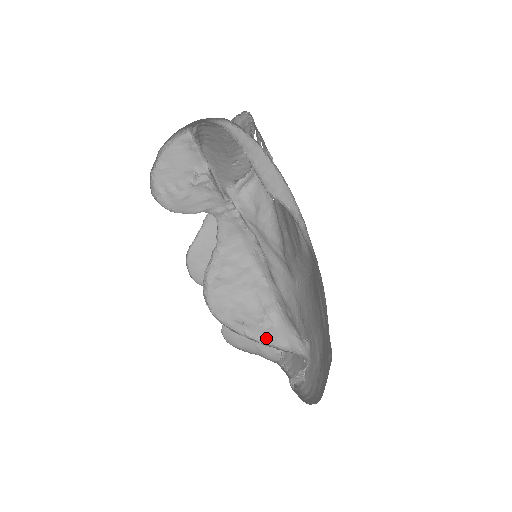
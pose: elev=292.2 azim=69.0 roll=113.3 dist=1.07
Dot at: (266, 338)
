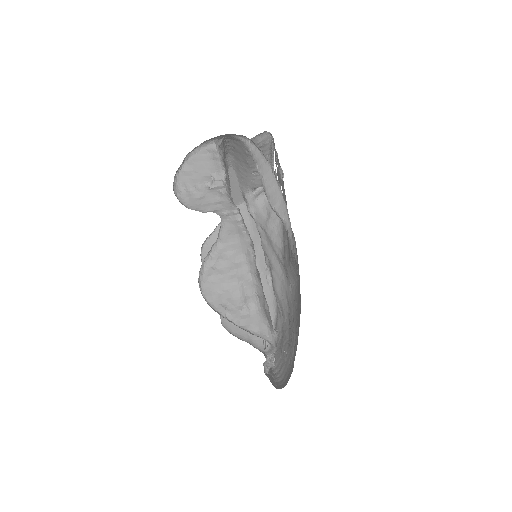
Dot at: (242, 322)
